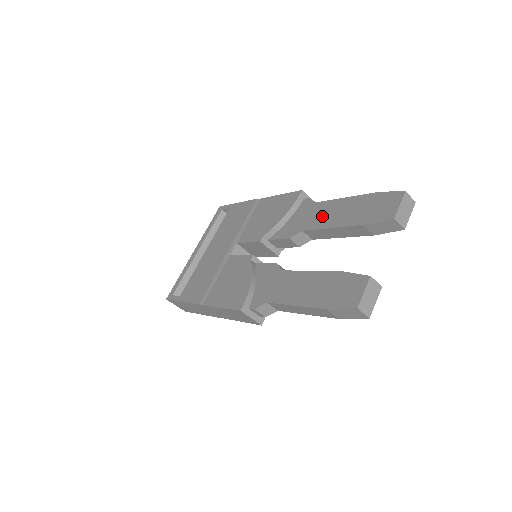
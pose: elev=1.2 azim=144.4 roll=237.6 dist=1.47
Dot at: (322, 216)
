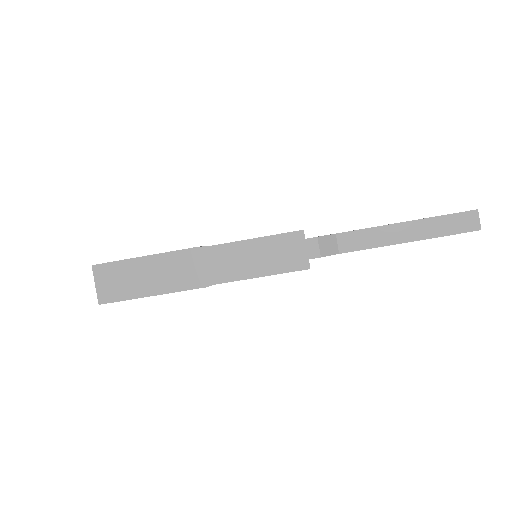
Dot at: occluded
